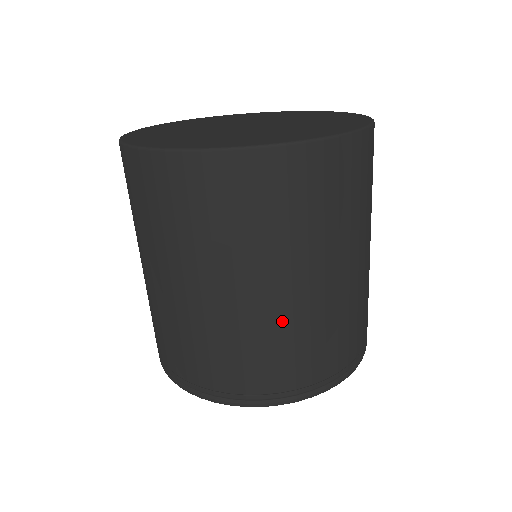
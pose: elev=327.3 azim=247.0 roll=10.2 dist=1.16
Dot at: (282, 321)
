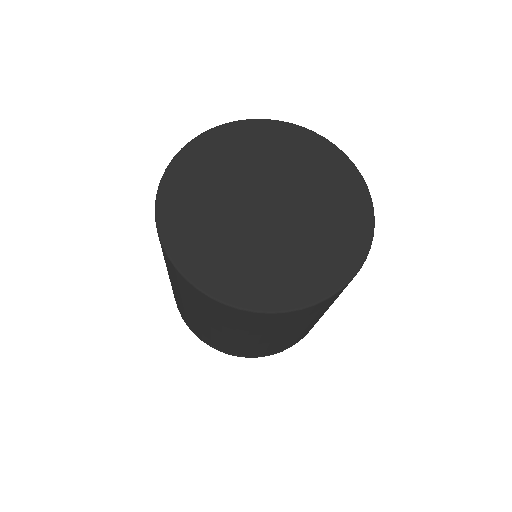
Dot at: (306, 330)
